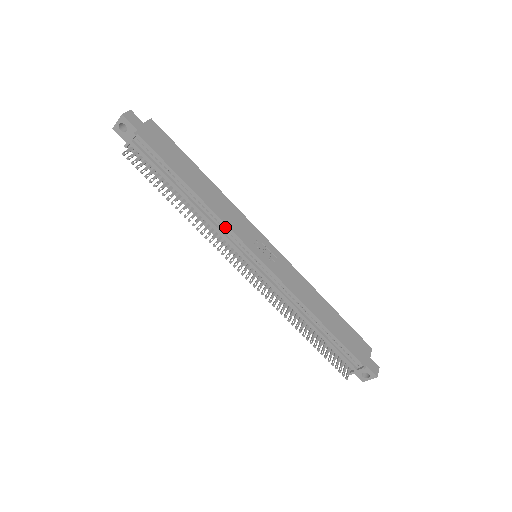
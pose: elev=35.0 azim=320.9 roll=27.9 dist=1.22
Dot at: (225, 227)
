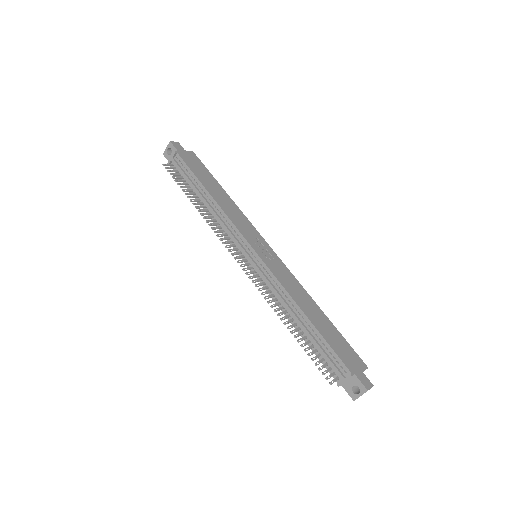
Dot at: (230, 223)
